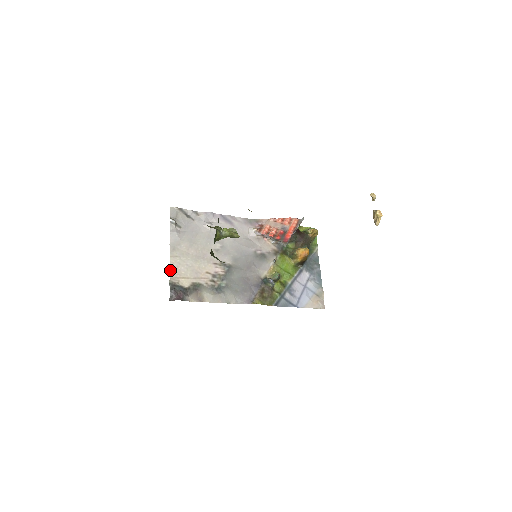
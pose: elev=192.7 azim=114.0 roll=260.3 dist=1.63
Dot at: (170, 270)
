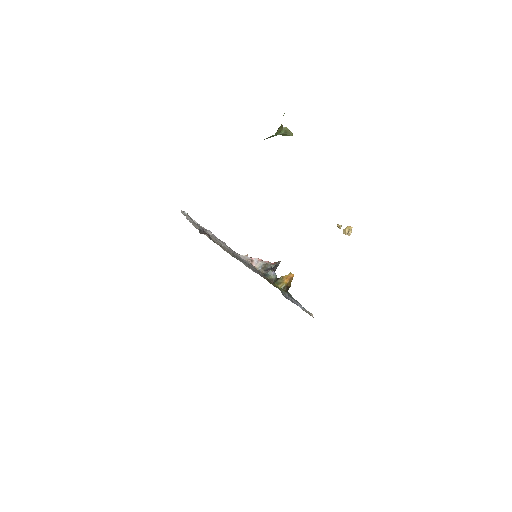
Dot at: (193, 225)
